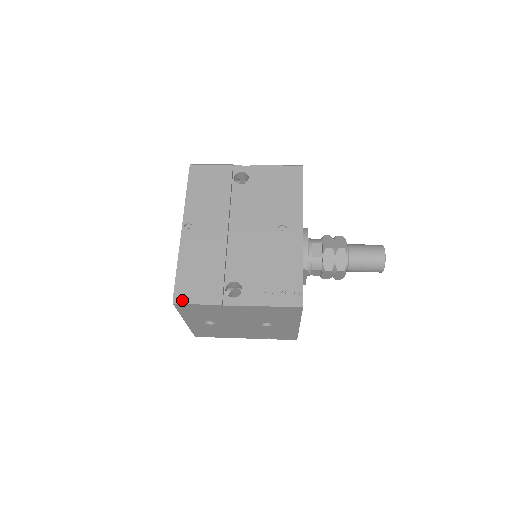
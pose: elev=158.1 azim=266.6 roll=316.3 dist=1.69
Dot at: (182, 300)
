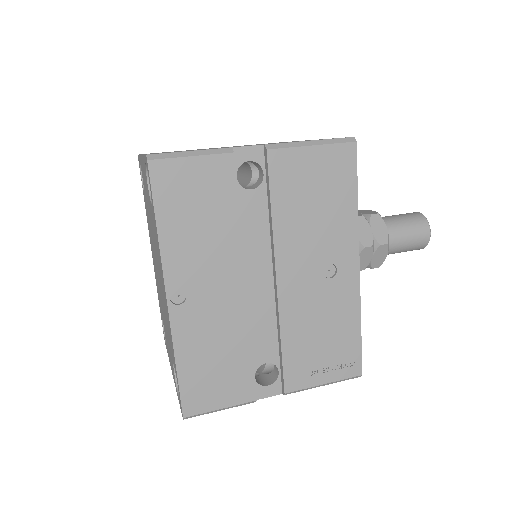
Dot at: (197, 414)
